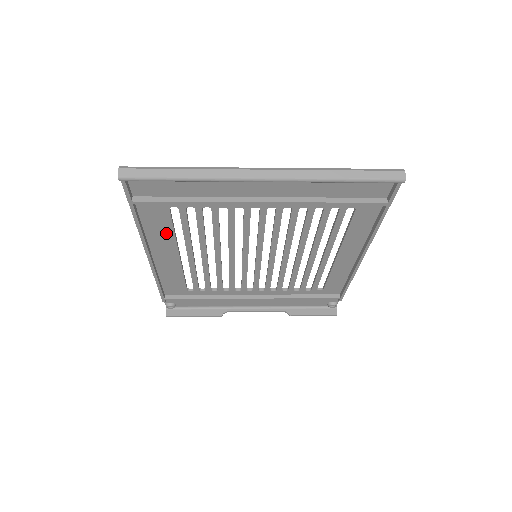
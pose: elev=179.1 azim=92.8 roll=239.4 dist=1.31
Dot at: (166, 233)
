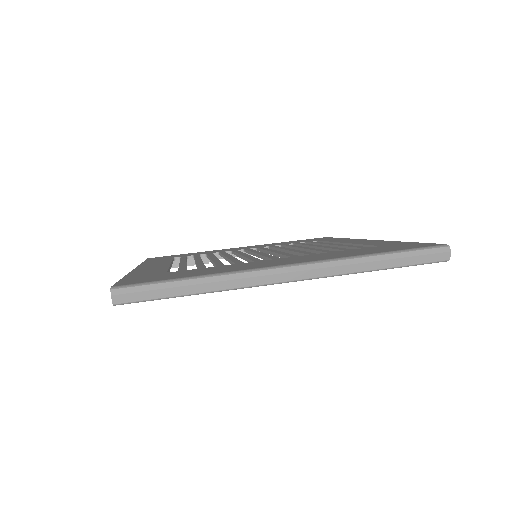
Dot at: occluded
